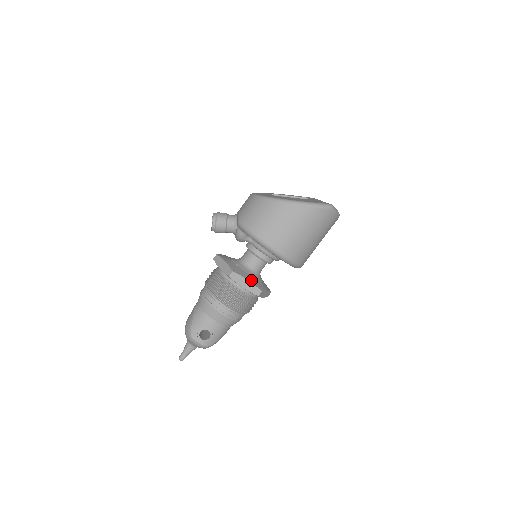
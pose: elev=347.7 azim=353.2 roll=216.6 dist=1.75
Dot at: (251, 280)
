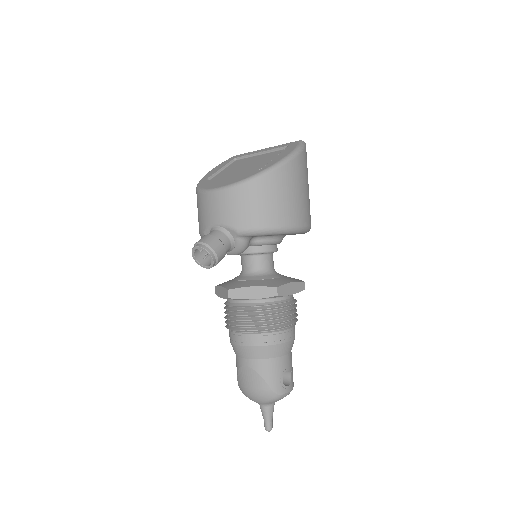
Dot at: (290, 280)
